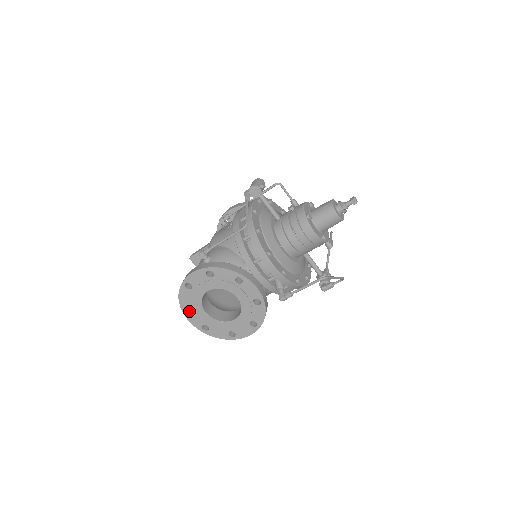
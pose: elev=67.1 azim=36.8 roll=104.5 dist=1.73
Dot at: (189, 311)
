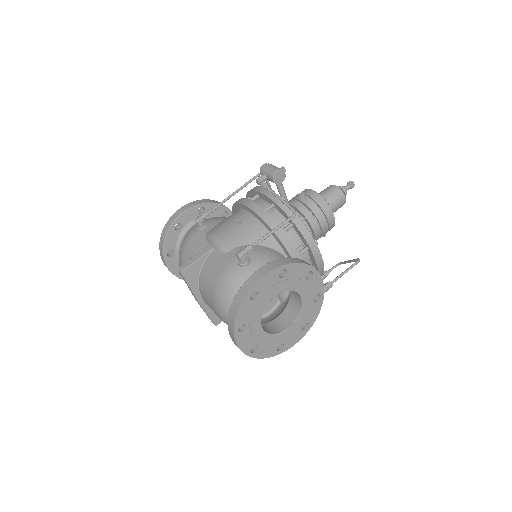
Dot at: (242, 332)
